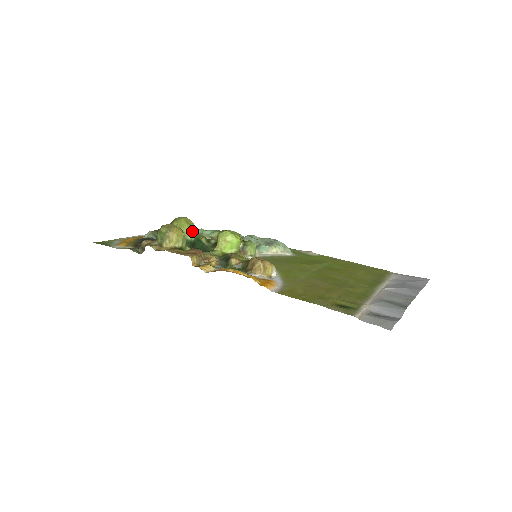
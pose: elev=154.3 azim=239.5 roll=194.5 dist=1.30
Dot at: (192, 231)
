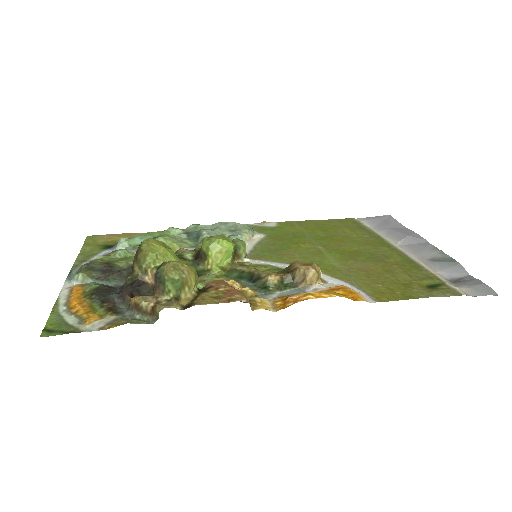
Dot at: (176, 256)
